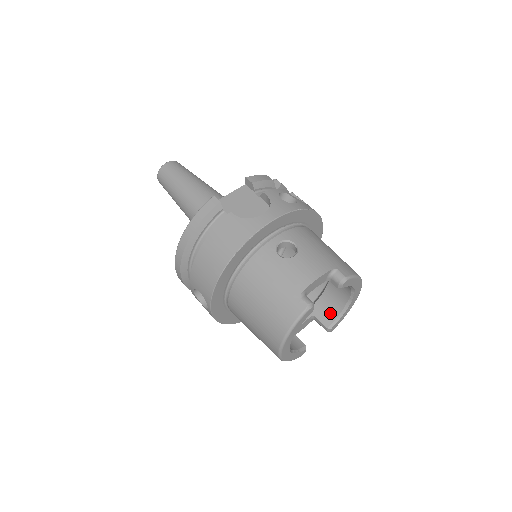
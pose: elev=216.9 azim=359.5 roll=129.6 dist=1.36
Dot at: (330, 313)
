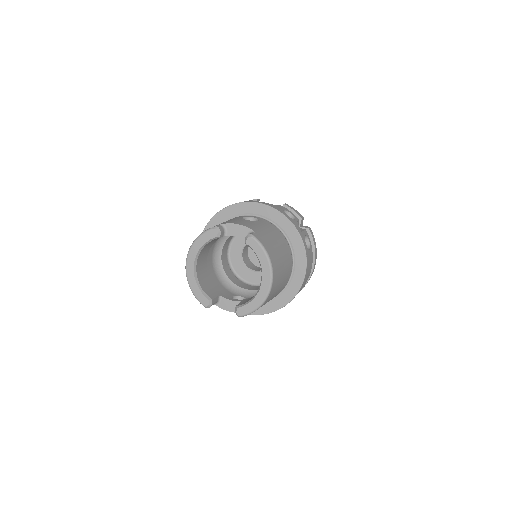
Dot at: occluded
